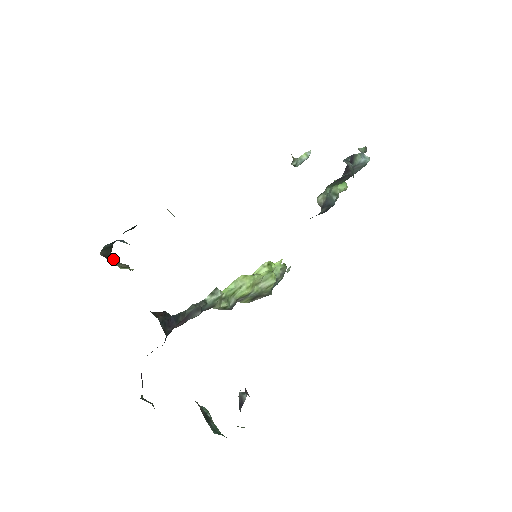
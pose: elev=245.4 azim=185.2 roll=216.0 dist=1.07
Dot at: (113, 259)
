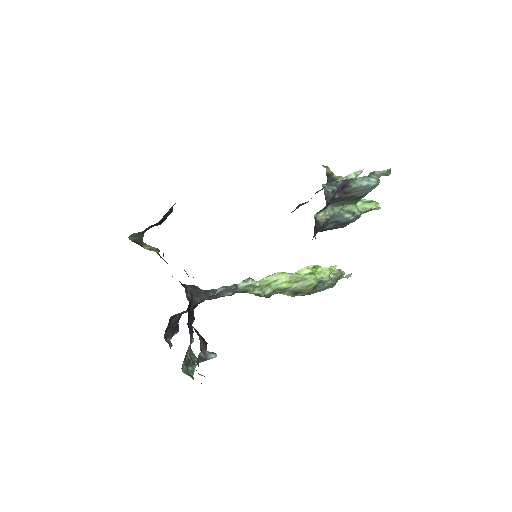
Dot at: (145, 243)
